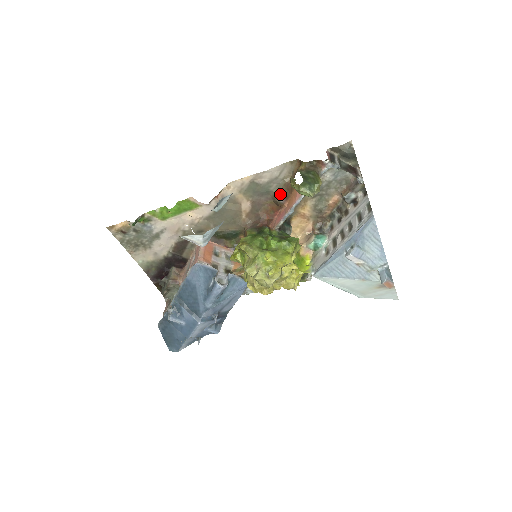
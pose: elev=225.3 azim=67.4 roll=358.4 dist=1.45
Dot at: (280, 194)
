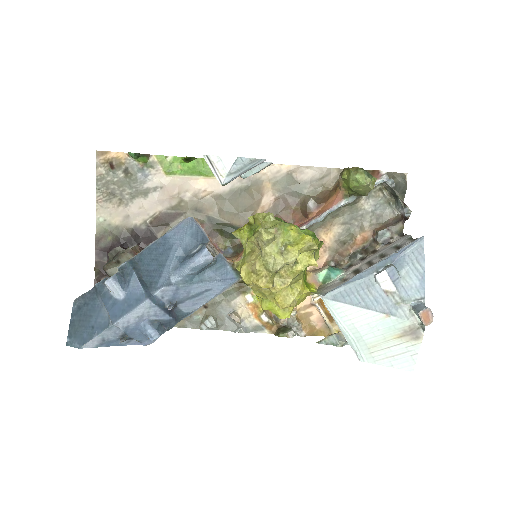
Dot at: (313, 199)
